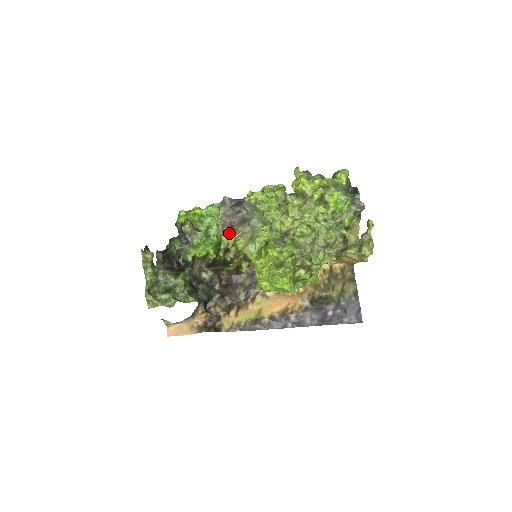
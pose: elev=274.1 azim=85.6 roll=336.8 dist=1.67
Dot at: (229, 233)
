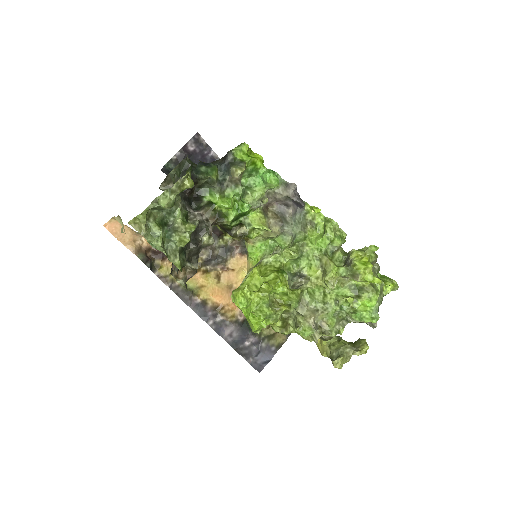
Dot at: (260, 215)
